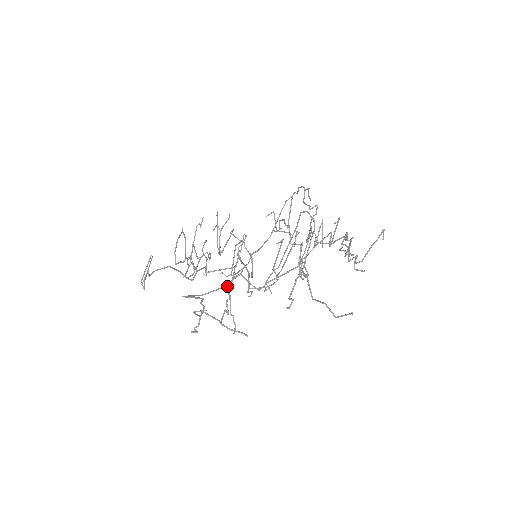
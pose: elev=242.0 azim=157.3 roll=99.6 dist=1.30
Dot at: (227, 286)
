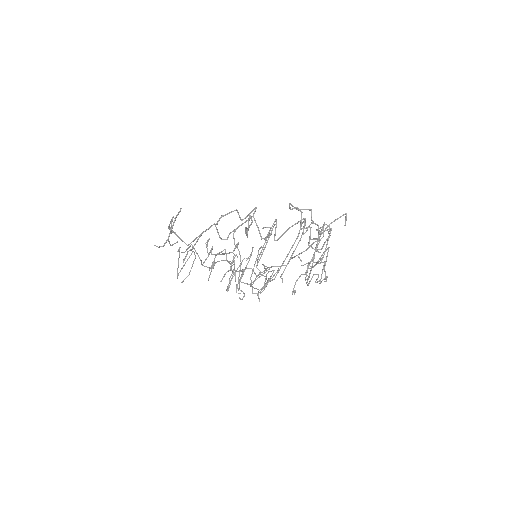
Dot at: (202, 232)
